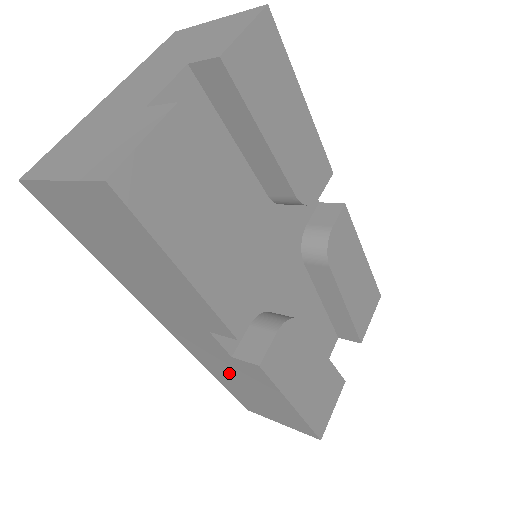
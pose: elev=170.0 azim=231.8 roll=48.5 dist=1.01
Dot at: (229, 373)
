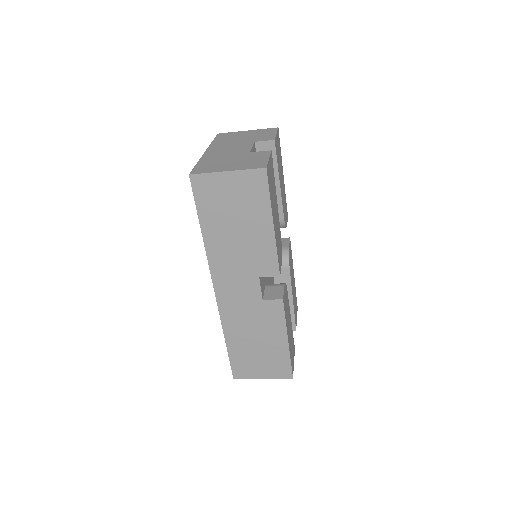
Dot at: (247, 325)
